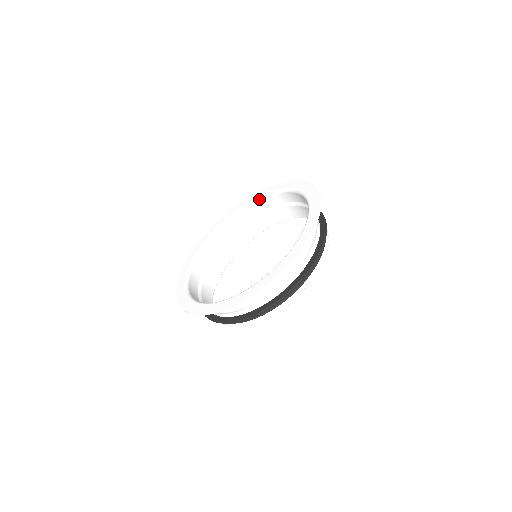
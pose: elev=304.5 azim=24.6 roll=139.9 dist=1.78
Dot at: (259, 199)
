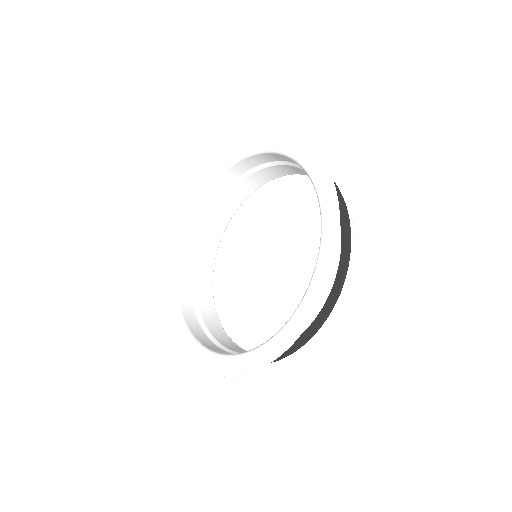
Dot at: (212, 183)
